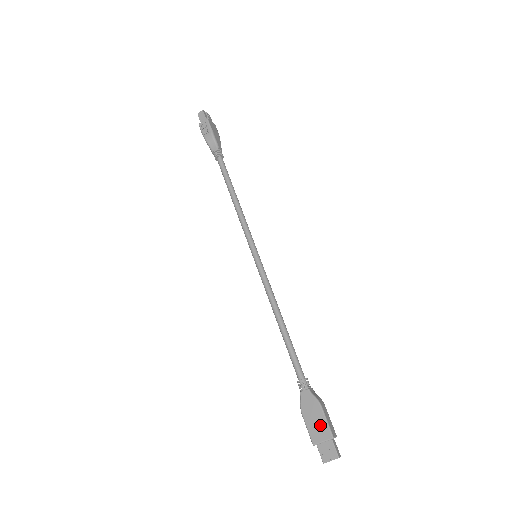
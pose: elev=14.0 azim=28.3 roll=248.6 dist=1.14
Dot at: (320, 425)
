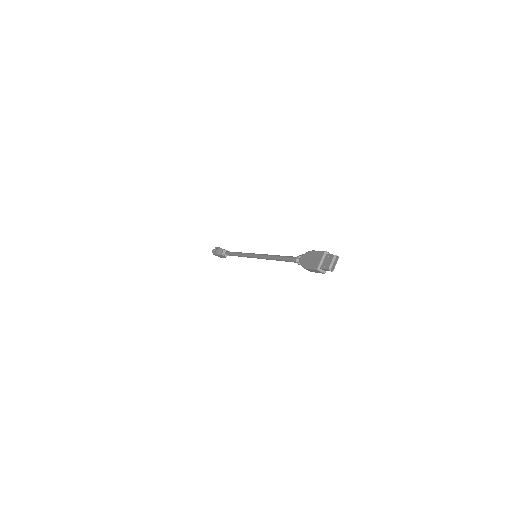
Dot at: (315, 257)
